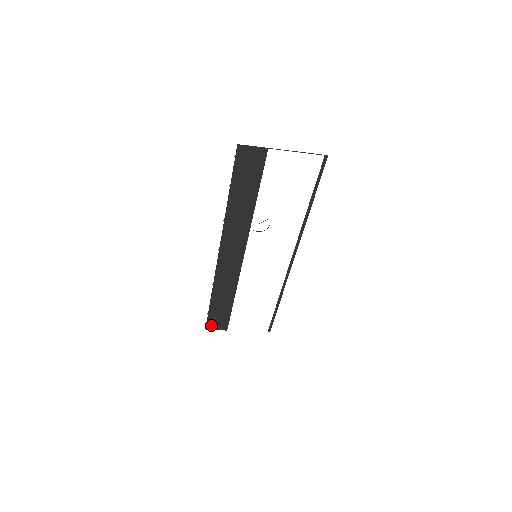
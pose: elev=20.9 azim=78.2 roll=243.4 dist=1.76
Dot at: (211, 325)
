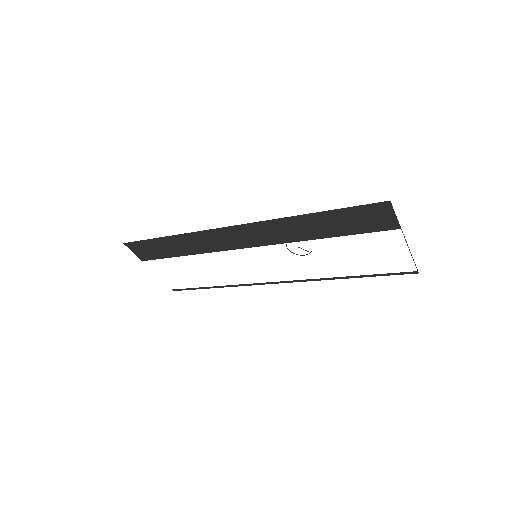
Dot at: (134, 246)
